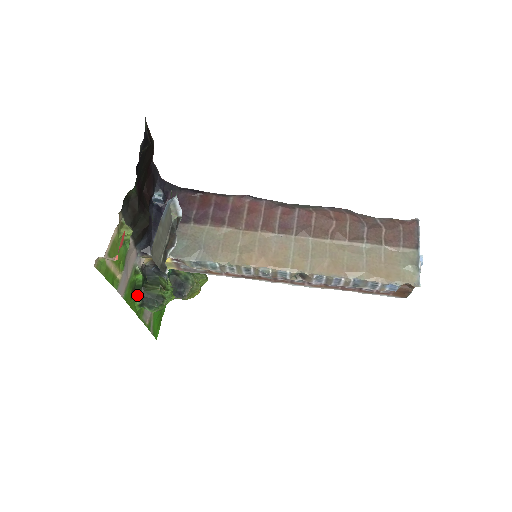
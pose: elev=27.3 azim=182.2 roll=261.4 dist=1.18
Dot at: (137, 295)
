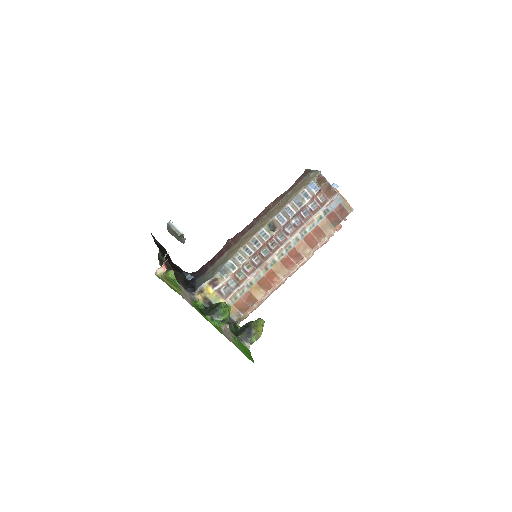
Dot at: (206, 314)
